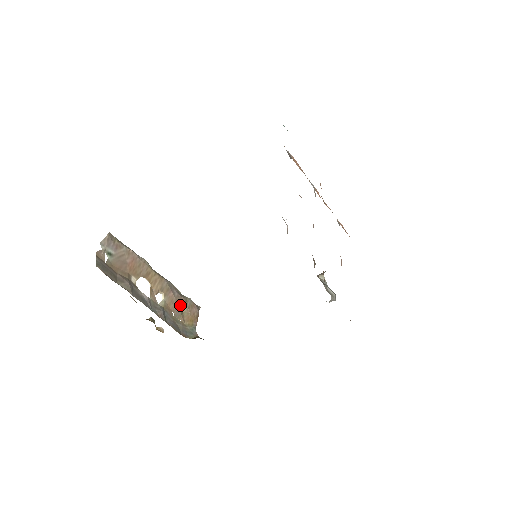
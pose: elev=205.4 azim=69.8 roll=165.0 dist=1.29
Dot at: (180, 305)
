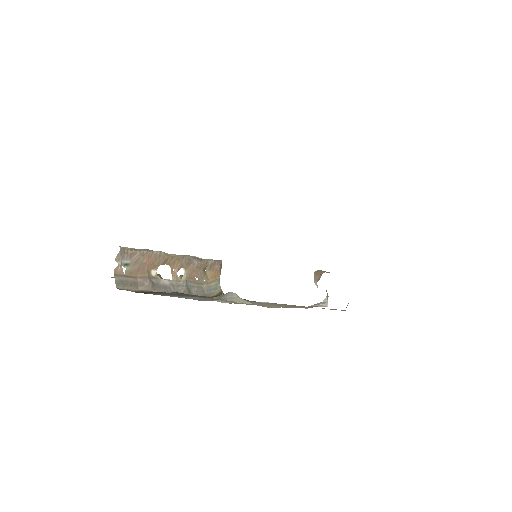
Dot at: (202, 269)
